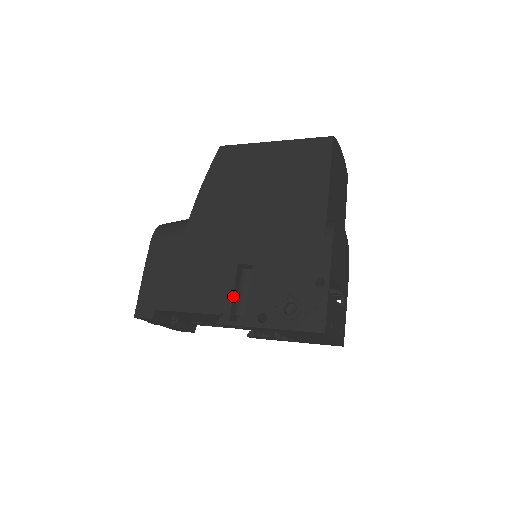
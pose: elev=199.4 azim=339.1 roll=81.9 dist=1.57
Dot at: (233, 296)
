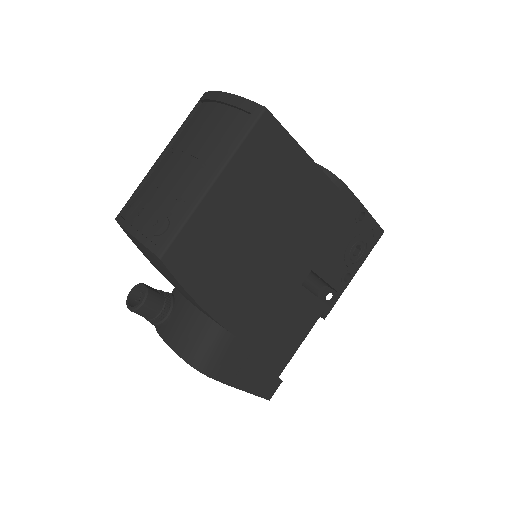
Dot at: (318, 298)
